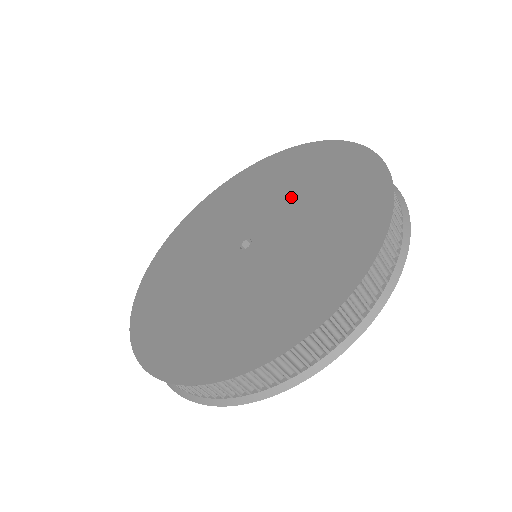
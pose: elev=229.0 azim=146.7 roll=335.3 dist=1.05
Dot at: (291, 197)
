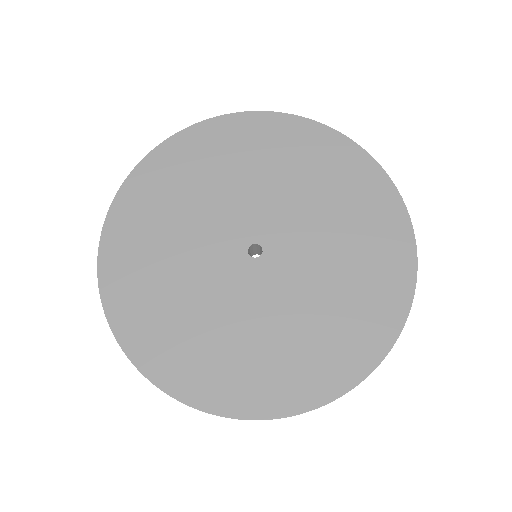
Dot at: (326, 246)
